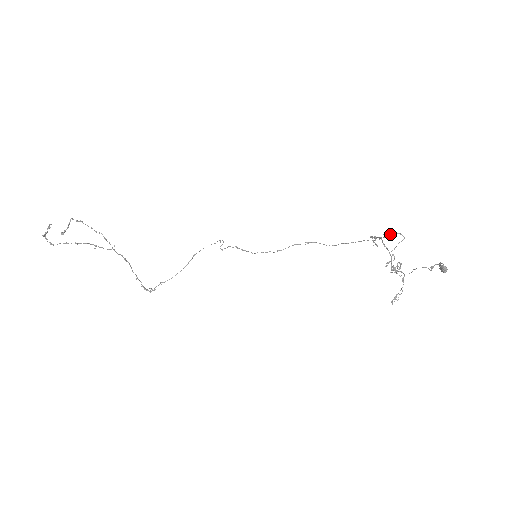
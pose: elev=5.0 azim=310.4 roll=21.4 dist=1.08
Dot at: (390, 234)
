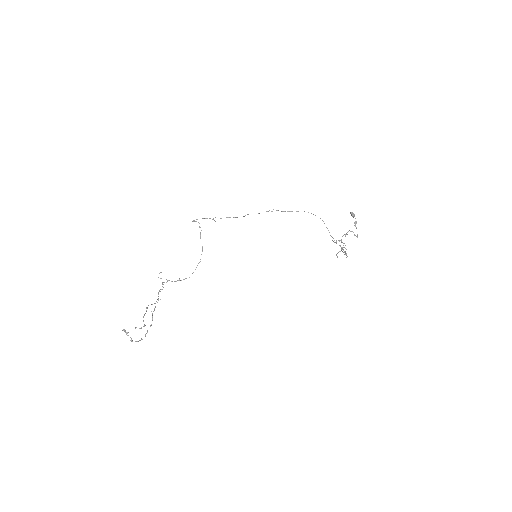
Dot at: occluded
